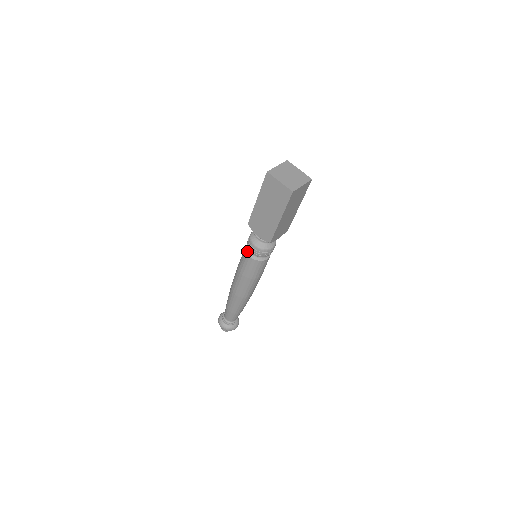
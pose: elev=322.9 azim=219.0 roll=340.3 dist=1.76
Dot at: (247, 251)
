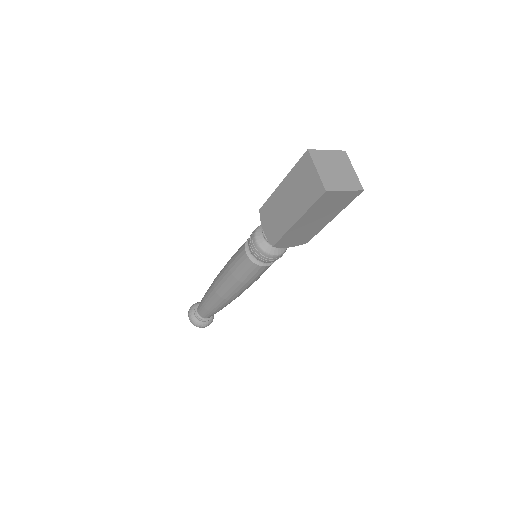
Dot at: (259, 264)
